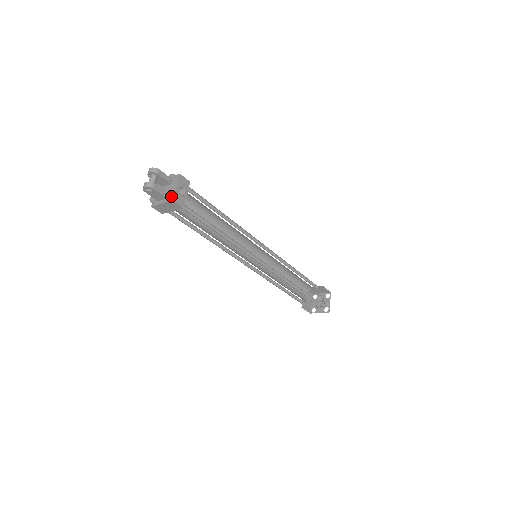
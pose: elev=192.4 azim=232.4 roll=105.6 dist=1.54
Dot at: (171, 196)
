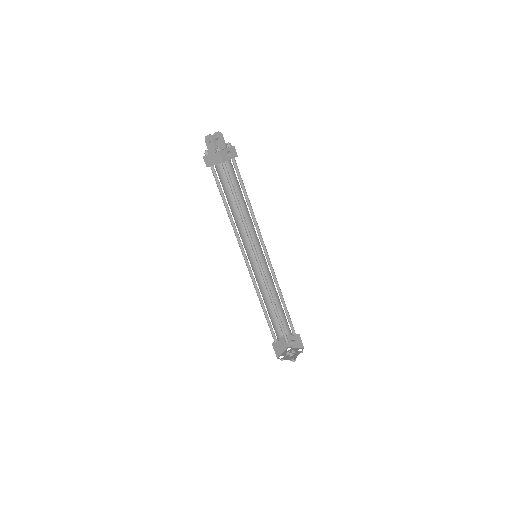
Dot at: (220, 150)
